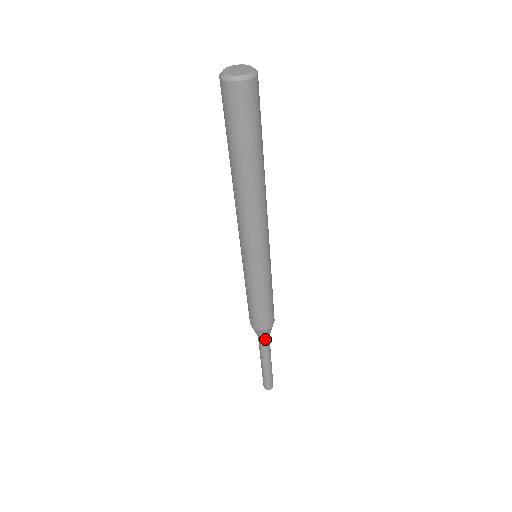
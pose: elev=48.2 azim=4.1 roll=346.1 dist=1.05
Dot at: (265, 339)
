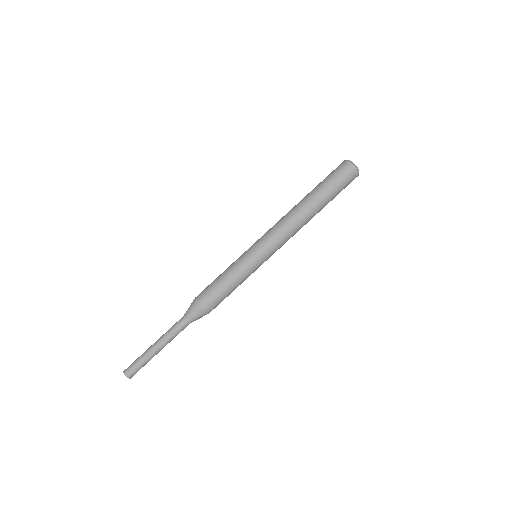
Dot at: (190, 322)
